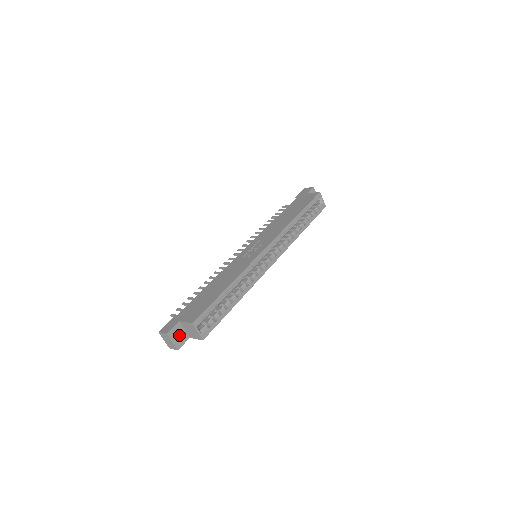
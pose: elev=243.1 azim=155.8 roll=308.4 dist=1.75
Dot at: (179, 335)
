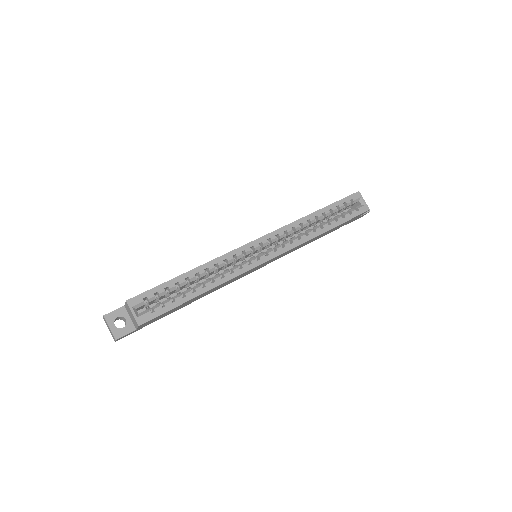
Dot at: (125, 325)
